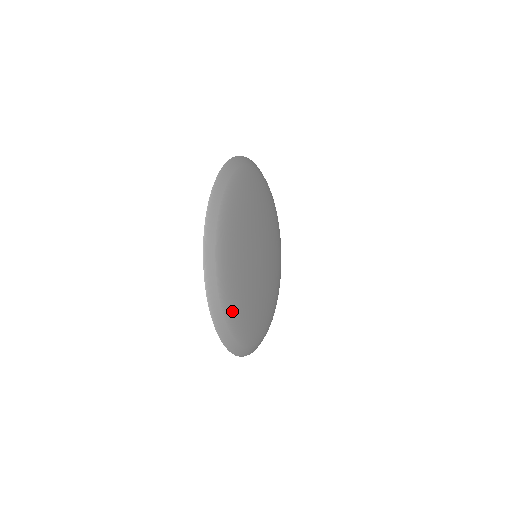
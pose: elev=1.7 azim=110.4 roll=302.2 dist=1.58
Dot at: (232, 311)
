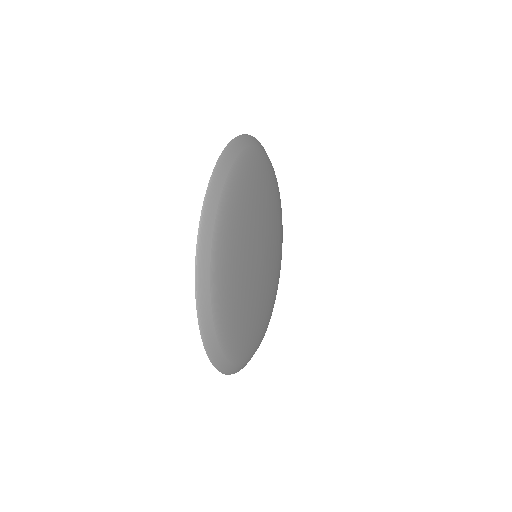
Dot at: (229, 335)
